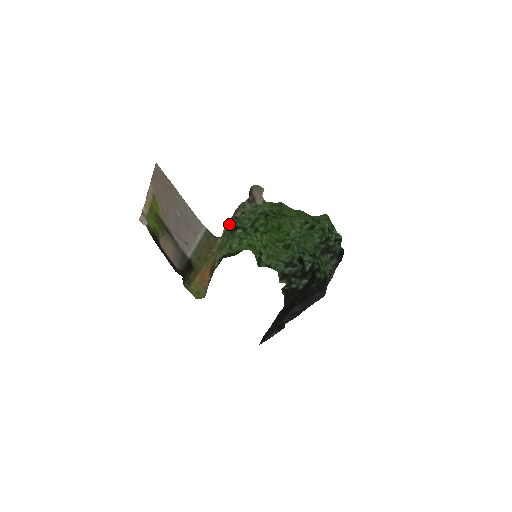
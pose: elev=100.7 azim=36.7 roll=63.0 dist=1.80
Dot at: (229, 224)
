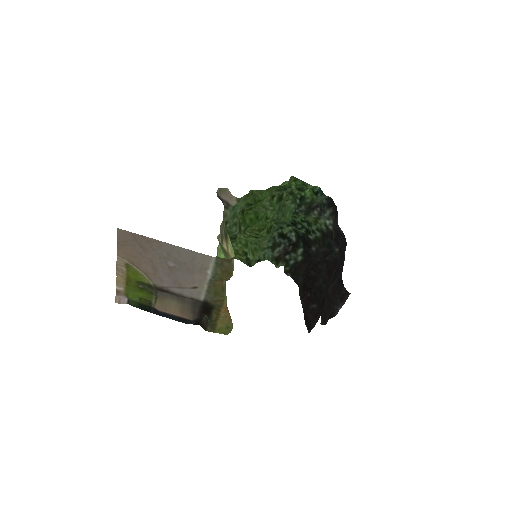
Dot at: occluded
